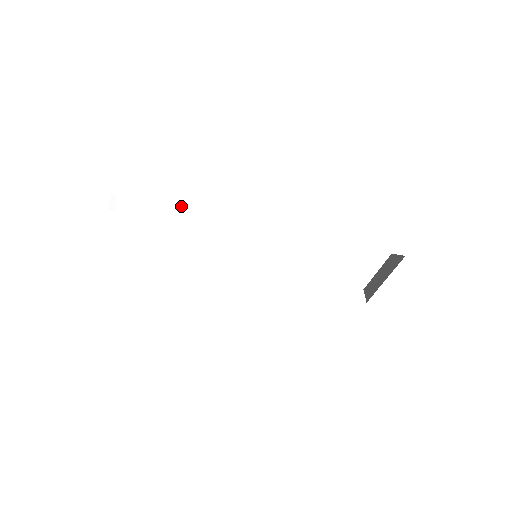
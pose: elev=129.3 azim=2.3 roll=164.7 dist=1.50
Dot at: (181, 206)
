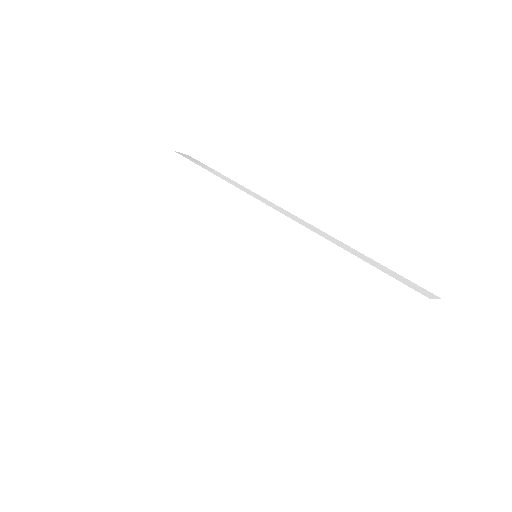
Dot at: (223, 175)
